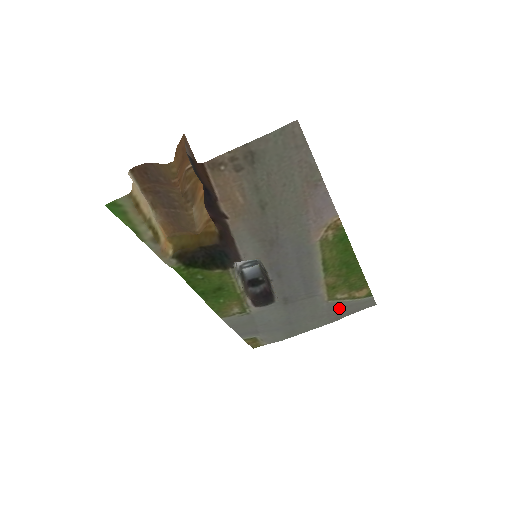
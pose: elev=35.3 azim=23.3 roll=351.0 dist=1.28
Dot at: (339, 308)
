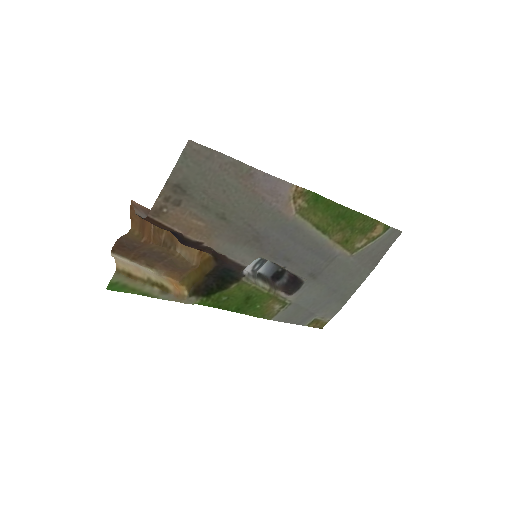
Dot at: (368, 254)
